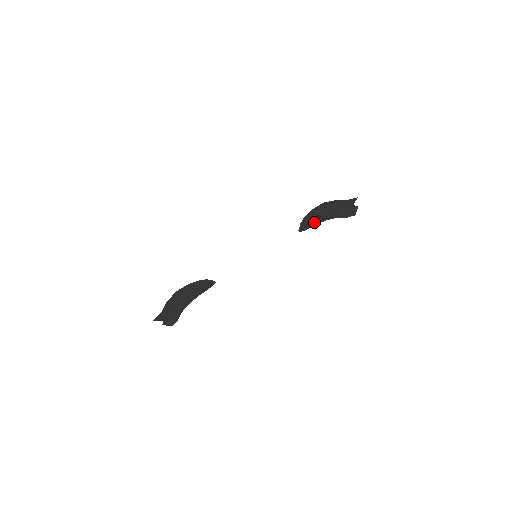
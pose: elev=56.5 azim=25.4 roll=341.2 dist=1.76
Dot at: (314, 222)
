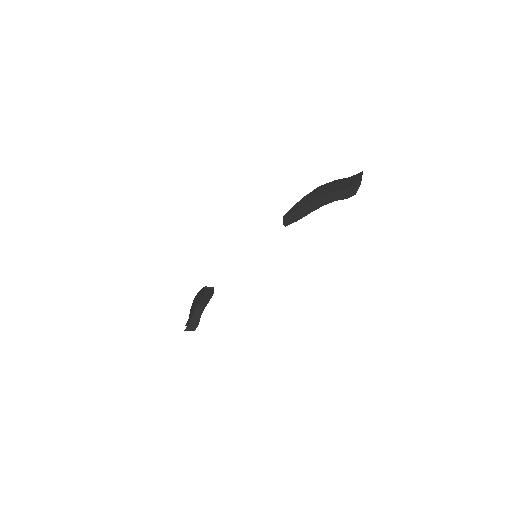
Dot at: (304, 212)
